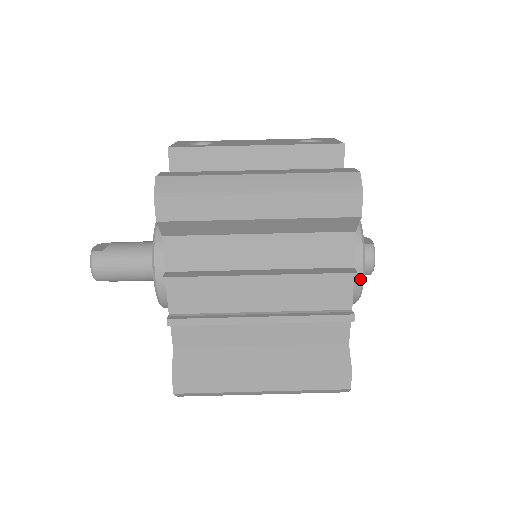
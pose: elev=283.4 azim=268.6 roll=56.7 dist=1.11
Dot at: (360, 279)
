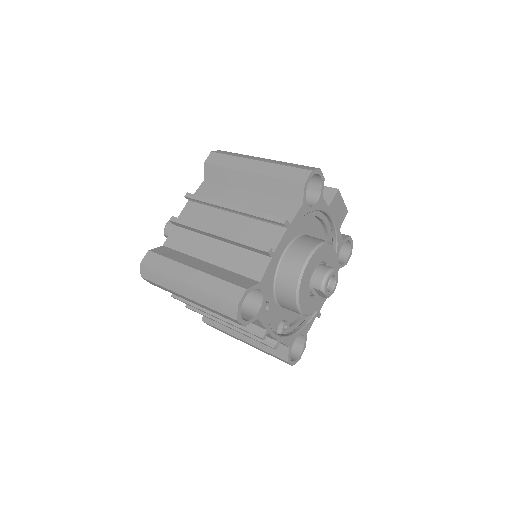
Dot at: (302, 264)
